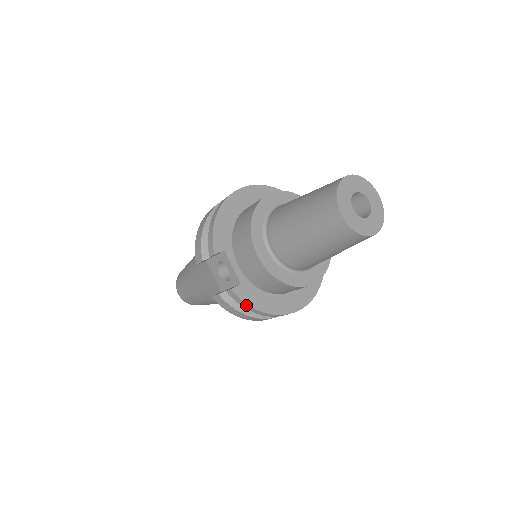
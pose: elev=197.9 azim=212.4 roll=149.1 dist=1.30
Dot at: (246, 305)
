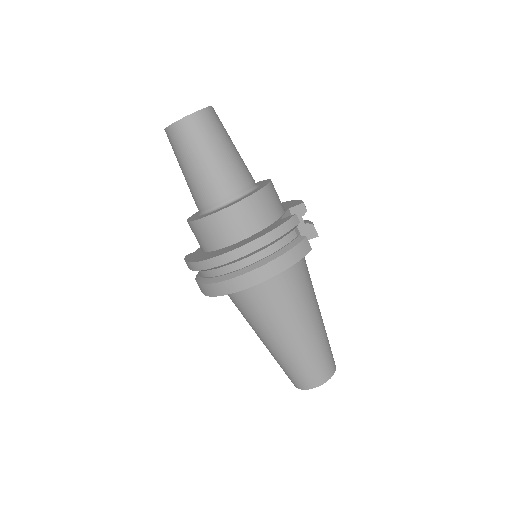
Dot at: (186, 263)
